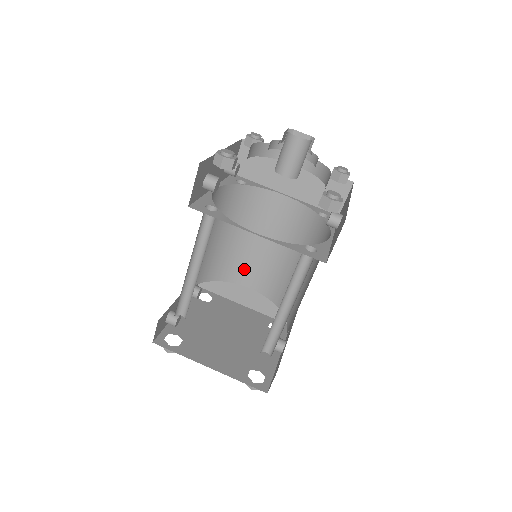
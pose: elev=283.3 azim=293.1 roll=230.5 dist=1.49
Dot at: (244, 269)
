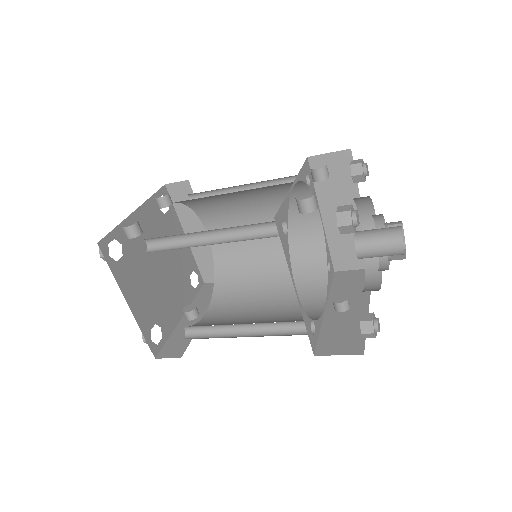
Dot at: (221, 221)
